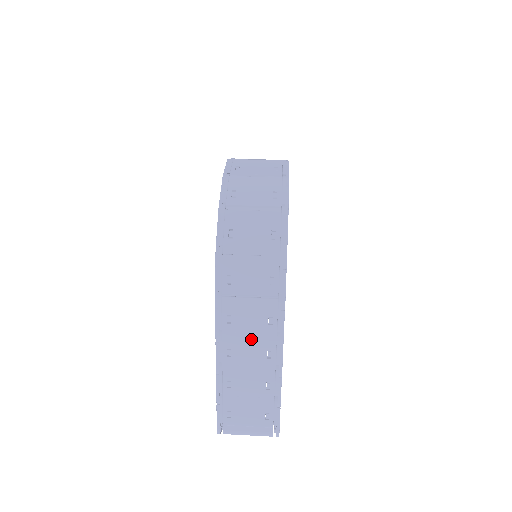
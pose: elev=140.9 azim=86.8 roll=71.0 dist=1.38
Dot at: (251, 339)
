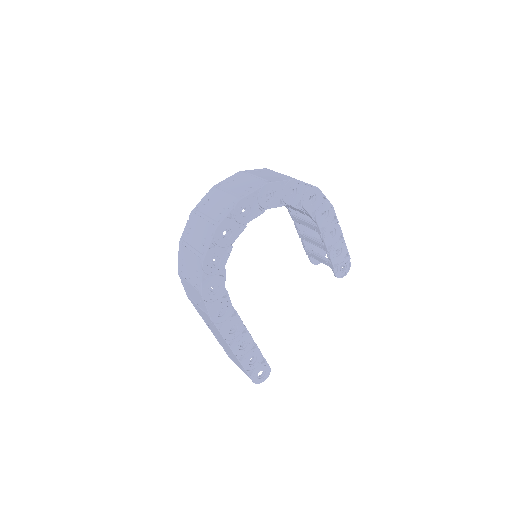
Dot at: (212, 327)
